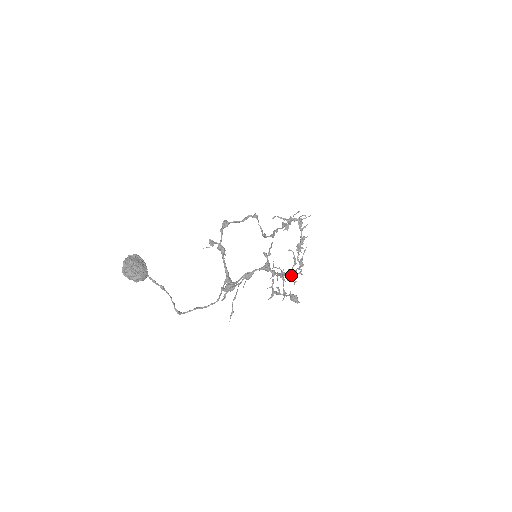
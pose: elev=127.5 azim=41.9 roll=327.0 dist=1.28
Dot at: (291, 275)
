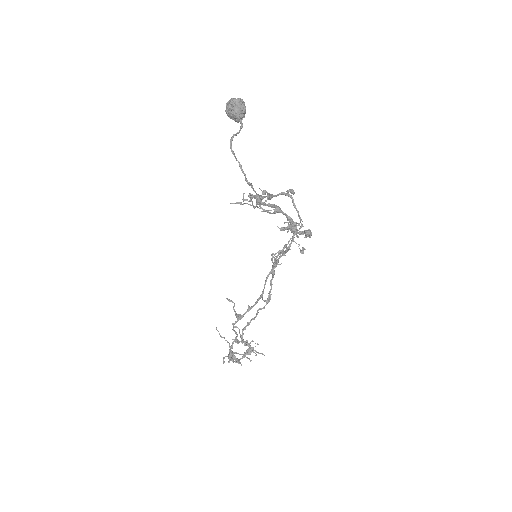
Dot at: occluded
